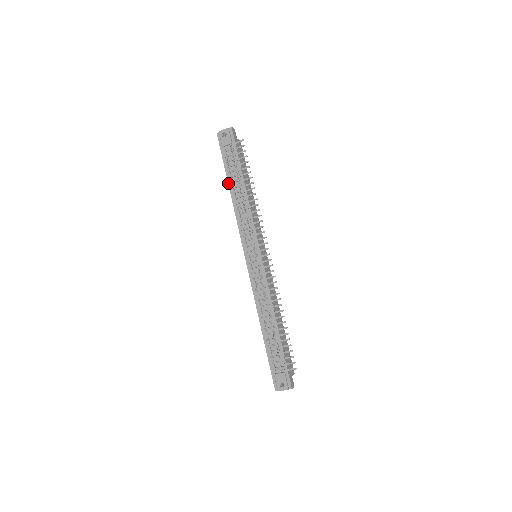
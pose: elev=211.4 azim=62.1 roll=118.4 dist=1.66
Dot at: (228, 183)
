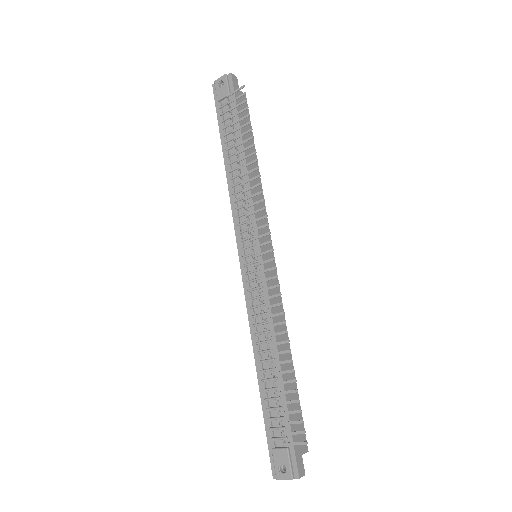
Dot at: (222, 151)
